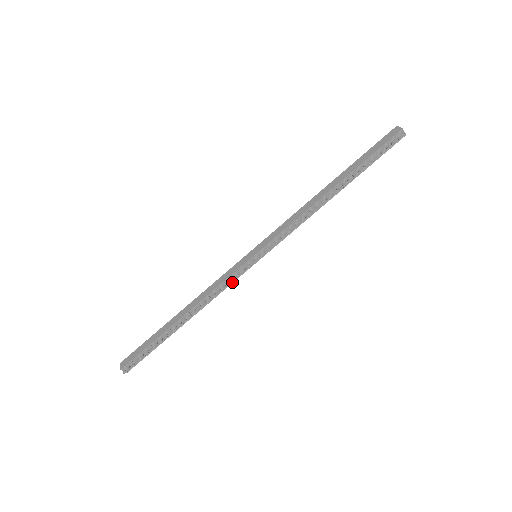
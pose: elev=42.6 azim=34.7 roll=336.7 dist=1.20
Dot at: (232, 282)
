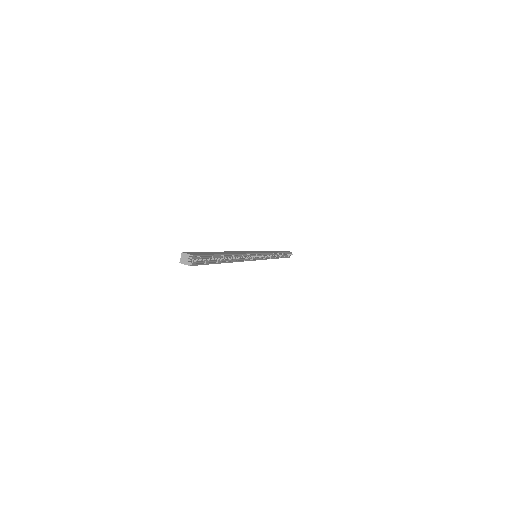
Dot at: (248, 260)
